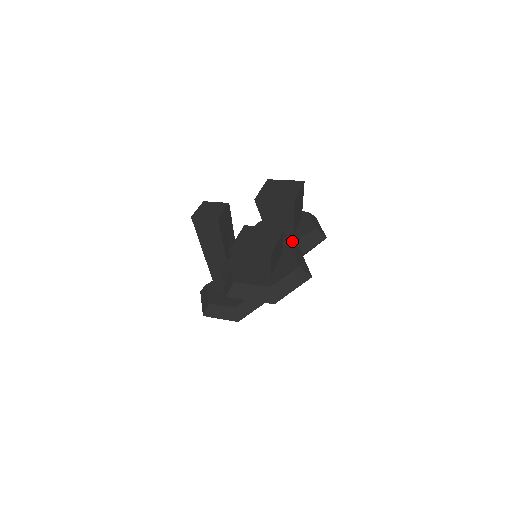
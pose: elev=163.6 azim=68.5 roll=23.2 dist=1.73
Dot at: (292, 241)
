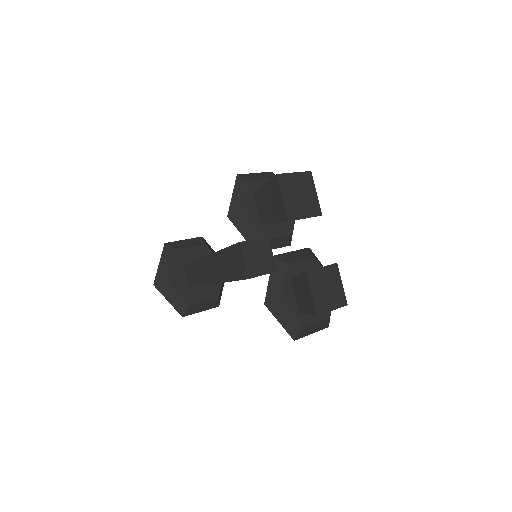
Dot at: (291, 233)
